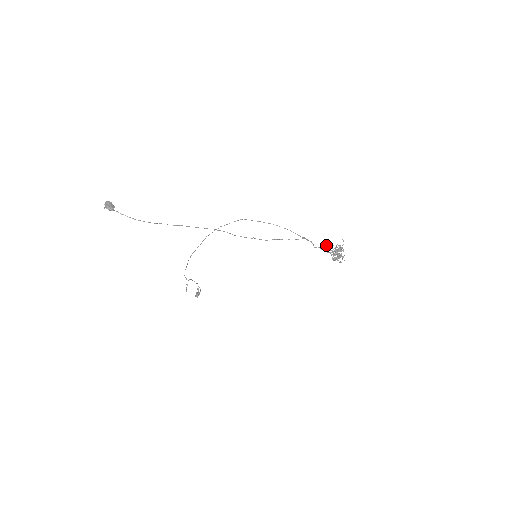
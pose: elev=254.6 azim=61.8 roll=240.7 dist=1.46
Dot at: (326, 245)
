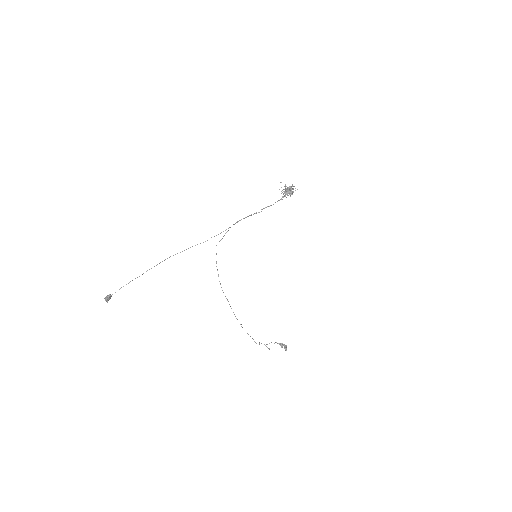
Dot at: occluded
